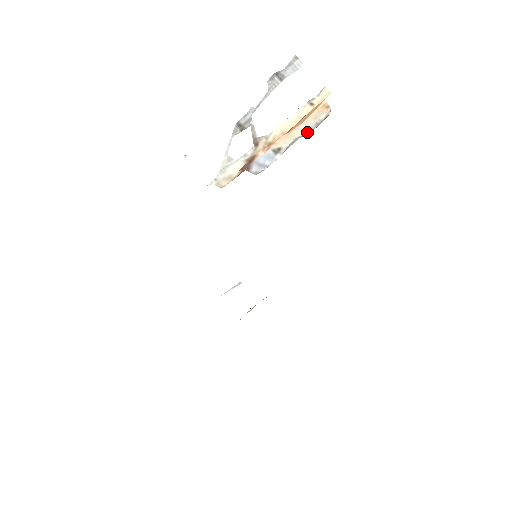
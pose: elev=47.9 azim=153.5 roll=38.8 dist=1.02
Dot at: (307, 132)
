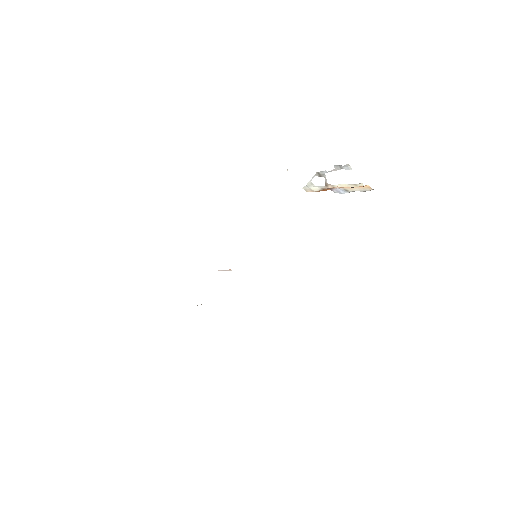
Dot at: (361, 191)
